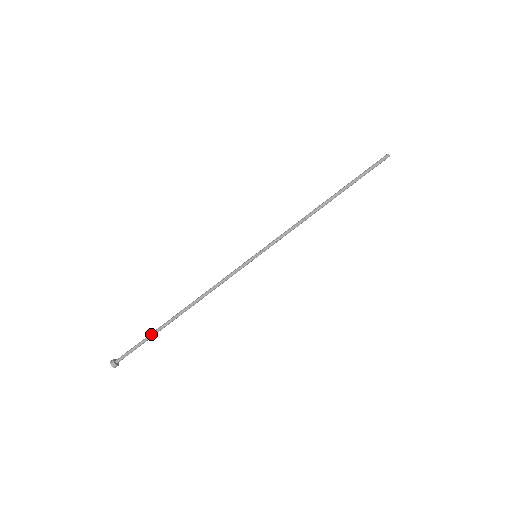
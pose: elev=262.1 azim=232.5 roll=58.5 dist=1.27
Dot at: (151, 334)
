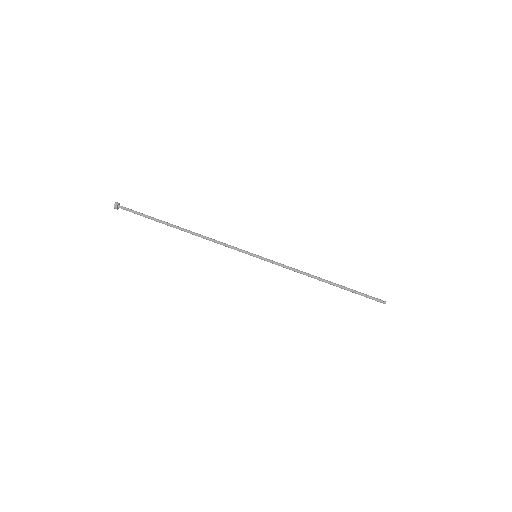
Dot at: (155, 218)
